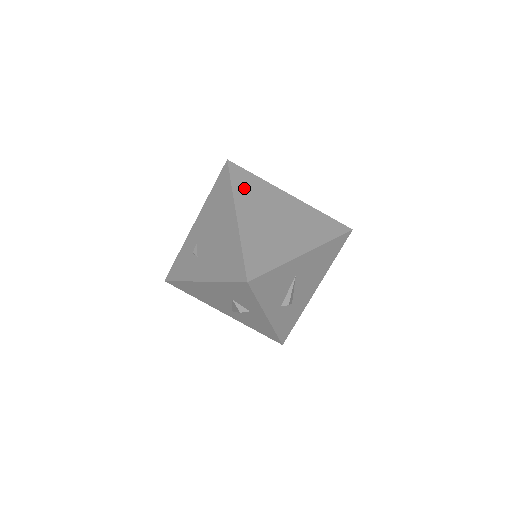
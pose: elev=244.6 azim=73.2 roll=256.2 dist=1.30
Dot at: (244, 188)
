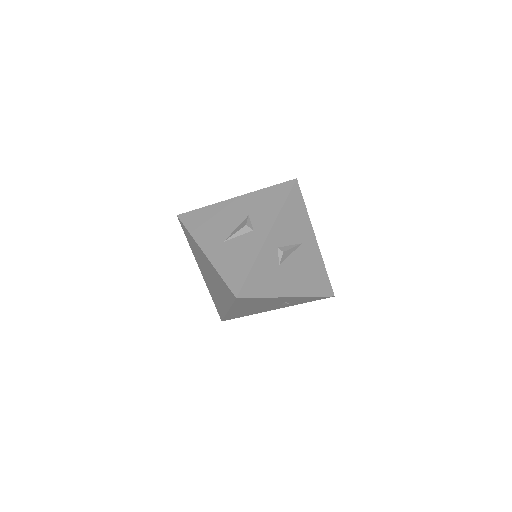
Dot at: occluded
